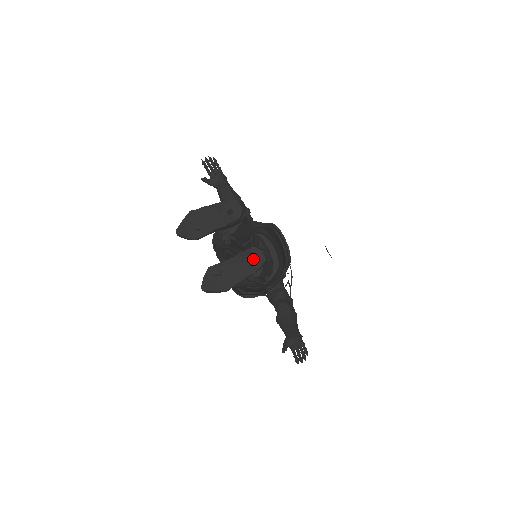
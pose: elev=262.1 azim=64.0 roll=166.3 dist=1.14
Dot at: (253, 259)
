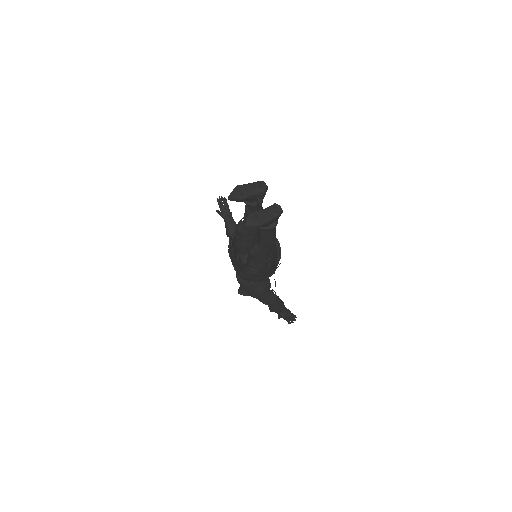
Dot at: (275, 210)
